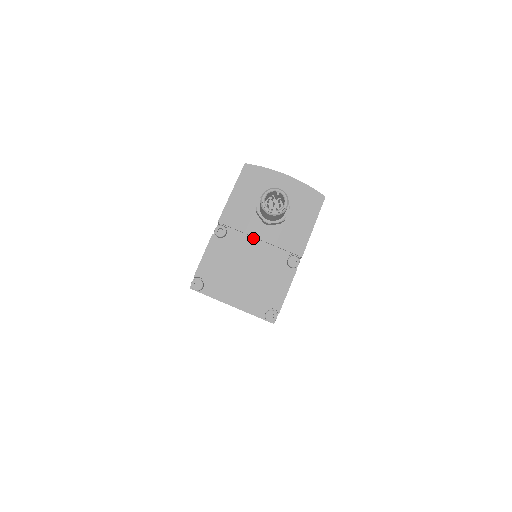
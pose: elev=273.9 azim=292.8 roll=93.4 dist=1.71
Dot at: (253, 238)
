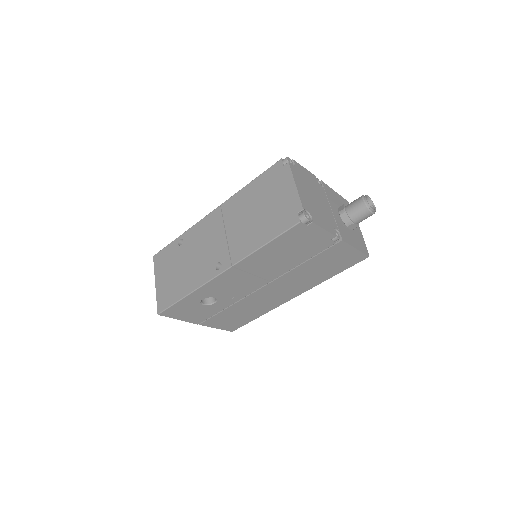
Dot at: (329, 204)
